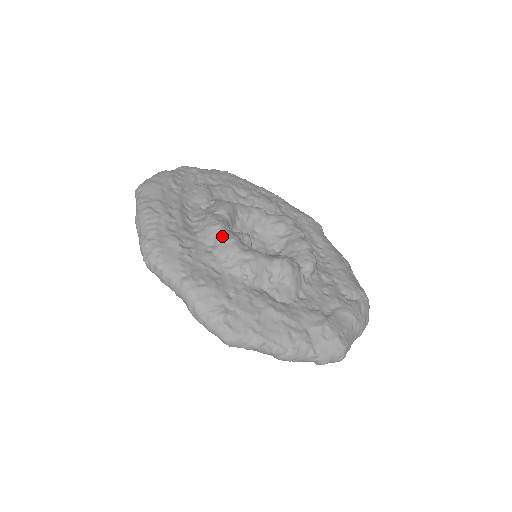
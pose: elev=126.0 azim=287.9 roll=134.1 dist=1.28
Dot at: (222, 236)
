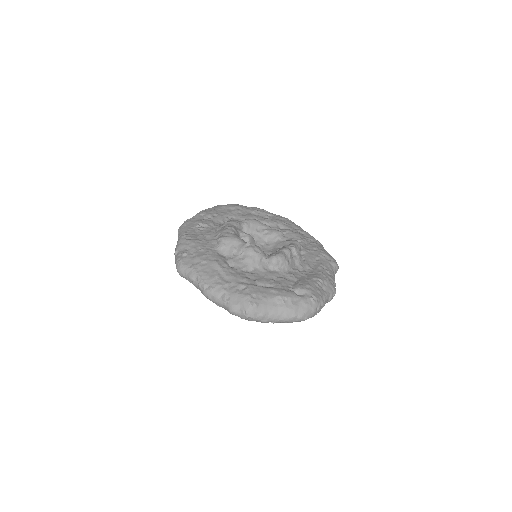
Dot at: (226, 226)
